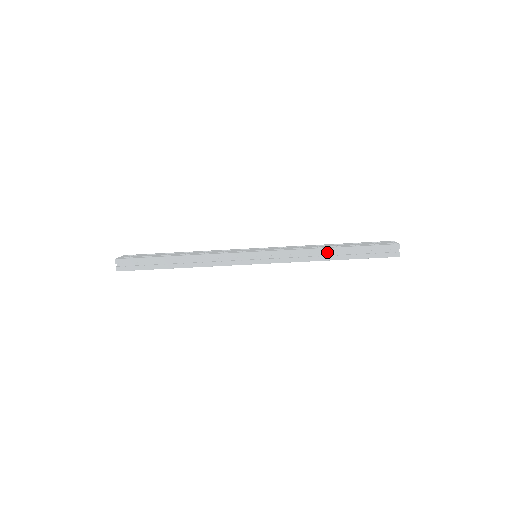
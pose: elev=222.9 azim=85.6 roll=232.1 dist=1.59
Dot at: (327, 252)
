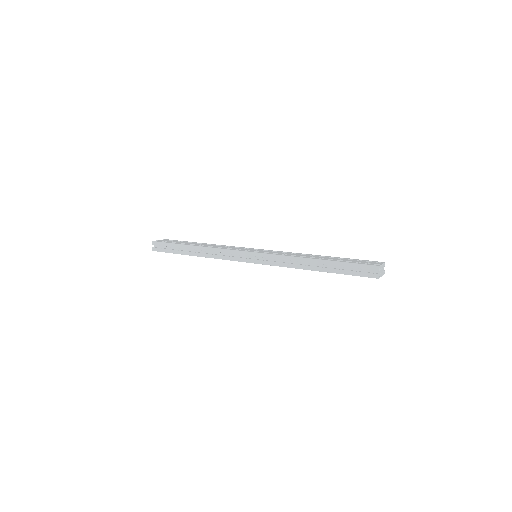
Dot at: (310, 262)
